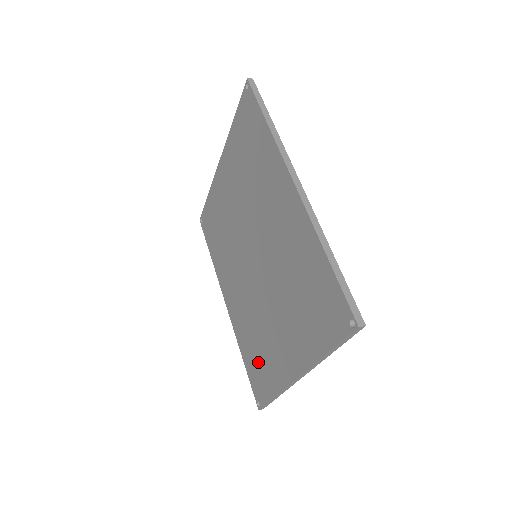
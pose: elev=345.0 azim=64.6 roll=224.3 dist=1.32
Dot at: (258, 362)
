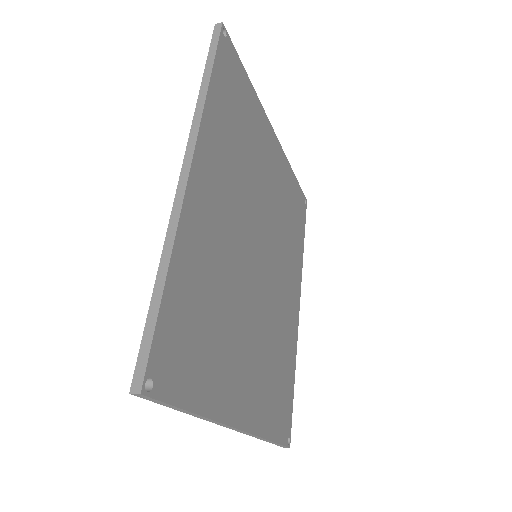
Dot at: occluded
